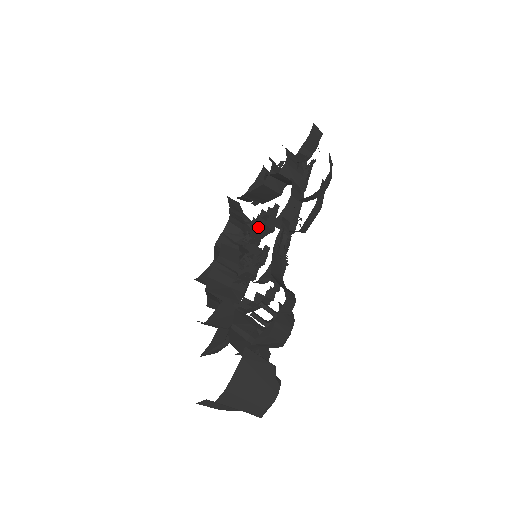
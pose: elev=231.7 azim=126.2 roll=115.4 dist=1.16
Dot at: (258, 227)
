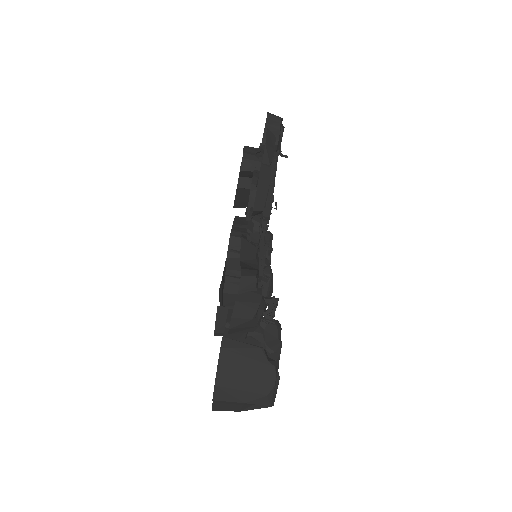
Dot at: occluded
